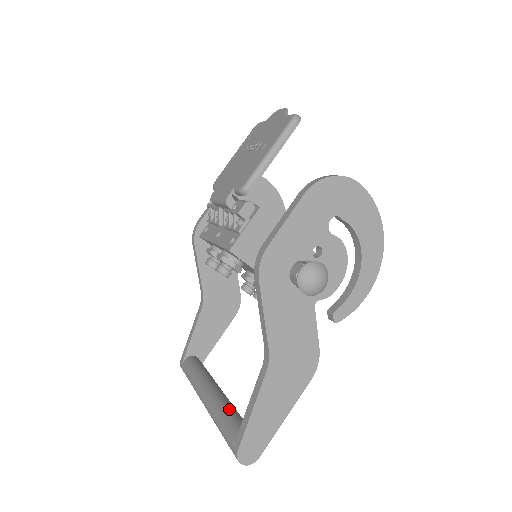
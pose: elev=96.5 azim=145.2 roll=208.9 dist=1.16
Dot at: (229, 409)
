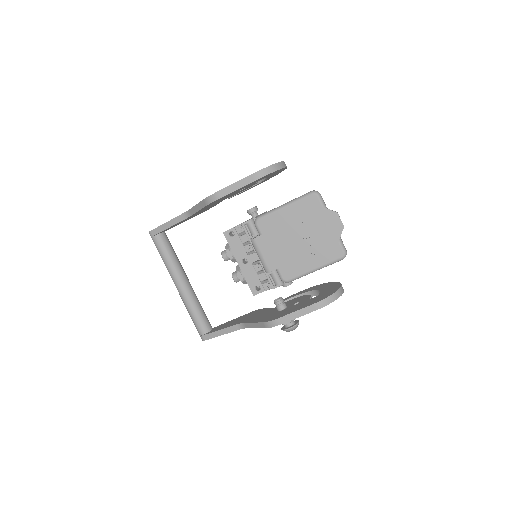
Dot at: (199, 308)
